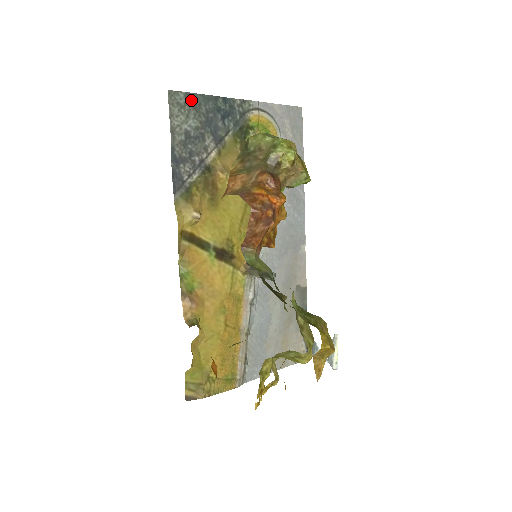
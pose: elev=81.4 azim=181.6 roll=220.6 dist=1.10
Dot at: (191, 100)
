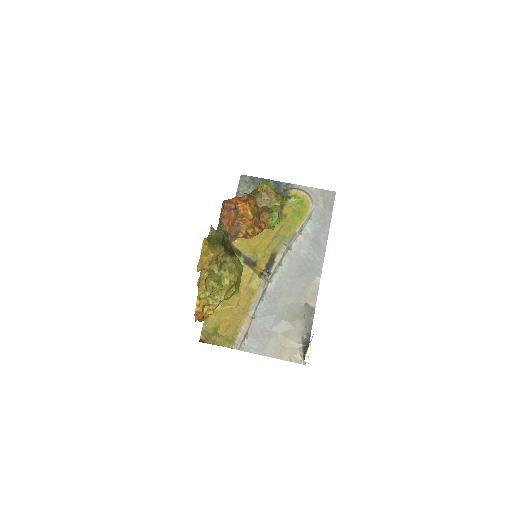
Dot at: (253, 180)
